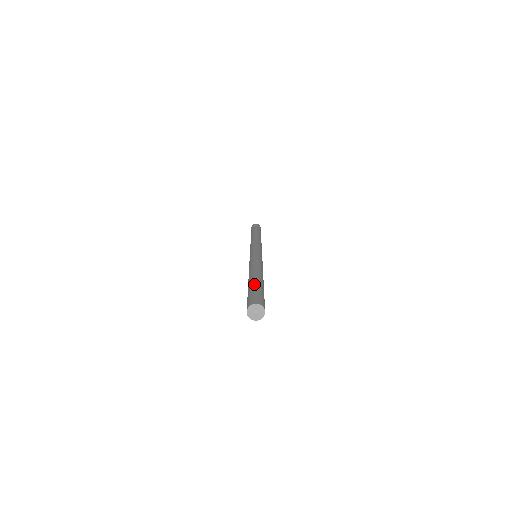
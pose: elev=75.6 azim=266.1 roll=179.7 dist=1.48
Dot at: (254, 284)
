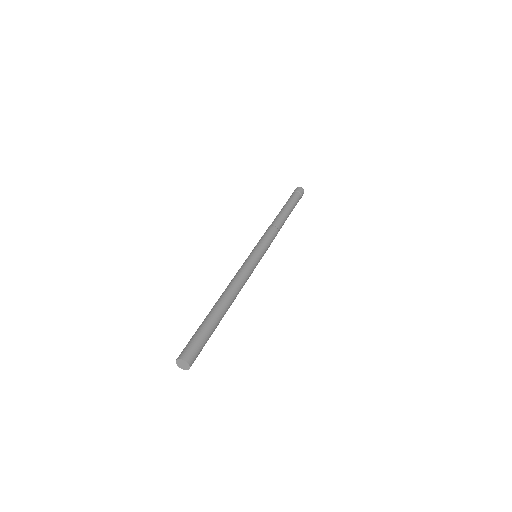
Dot at: (206, 323)
